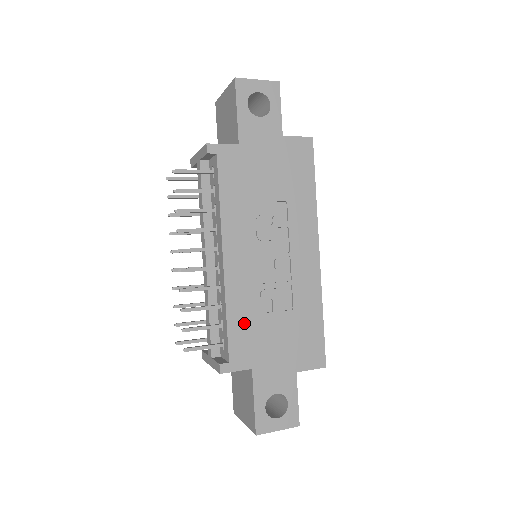
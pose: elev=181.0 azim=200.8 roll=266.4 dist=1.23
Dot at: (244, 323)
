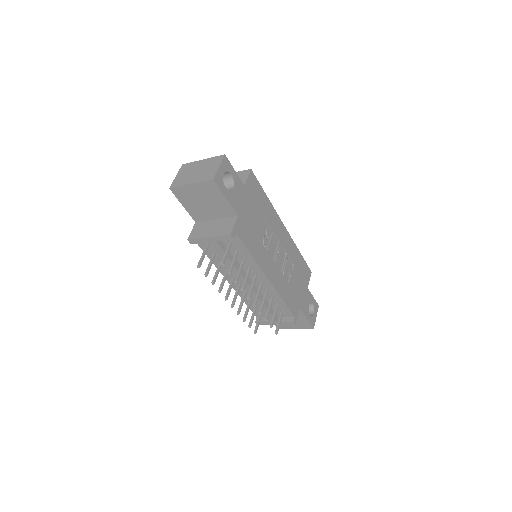
Dot at: (288, 295)
